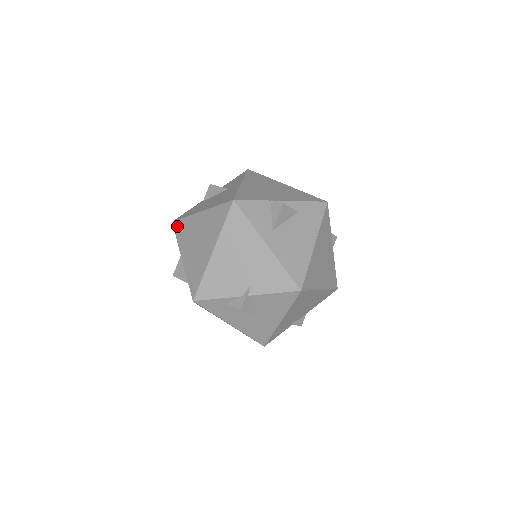
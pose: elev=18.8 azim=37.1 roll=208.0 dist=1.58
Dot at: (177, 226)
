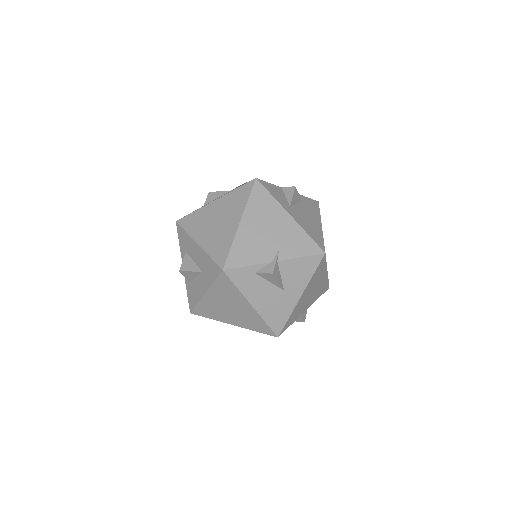
Dot at: (184, 221)
